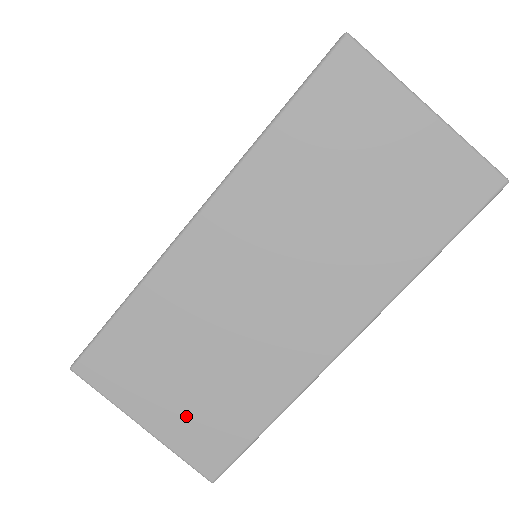
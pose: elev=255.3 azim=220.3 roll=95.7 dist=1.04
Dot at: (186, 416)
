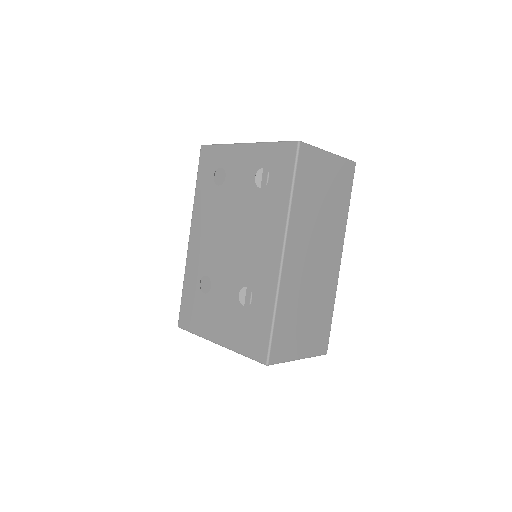
Dot at: (311, 338)
